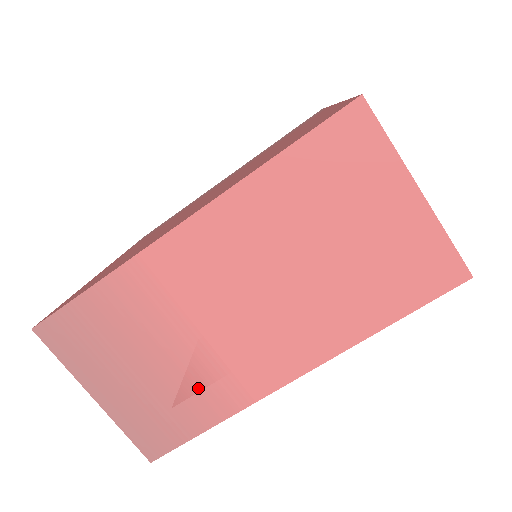
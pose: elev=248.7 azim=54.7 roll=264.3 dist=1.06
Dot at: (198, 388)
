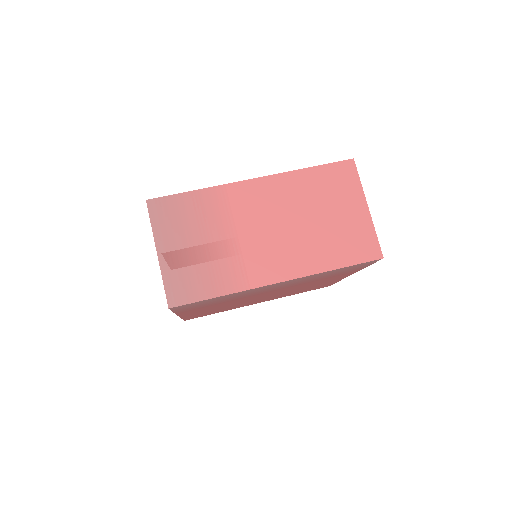
Dot at: (222, 268)
